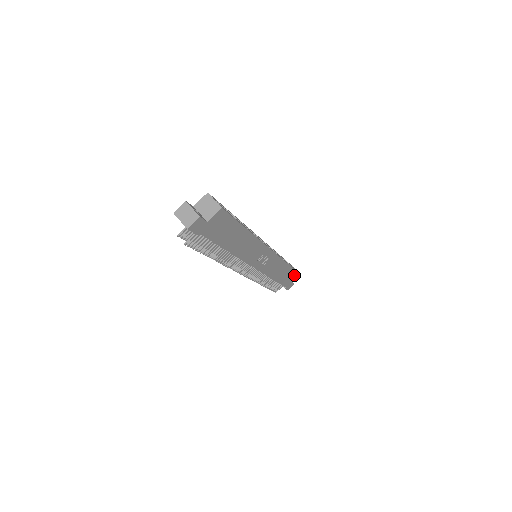
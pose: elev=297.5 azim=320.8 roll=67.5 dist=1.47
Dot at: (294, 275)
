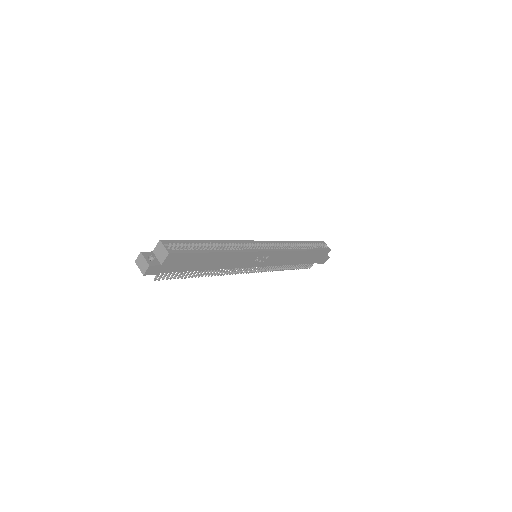
Dot at: (322, 253)
